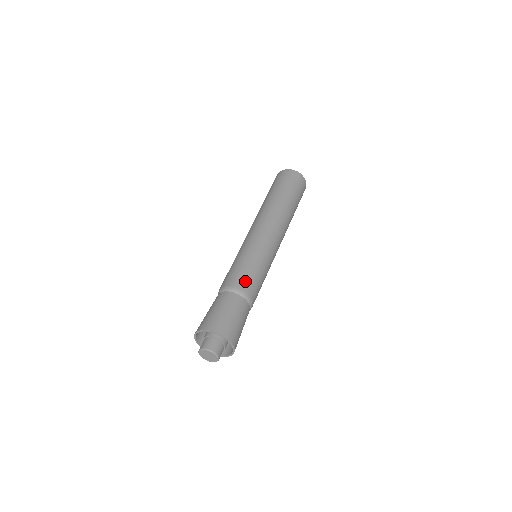
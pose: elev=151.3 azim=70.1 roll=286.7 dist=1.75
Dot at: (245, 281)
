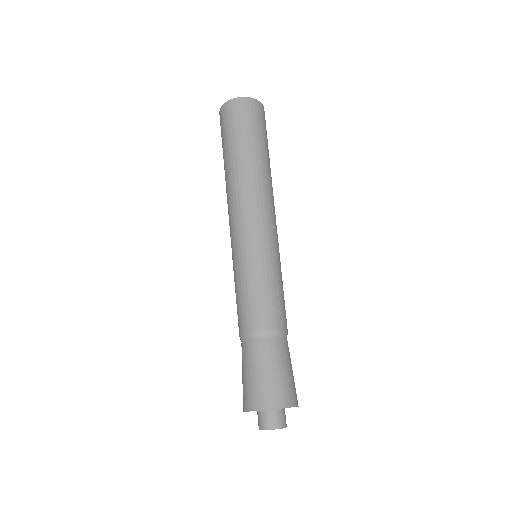
Dot at: (274, 314)
